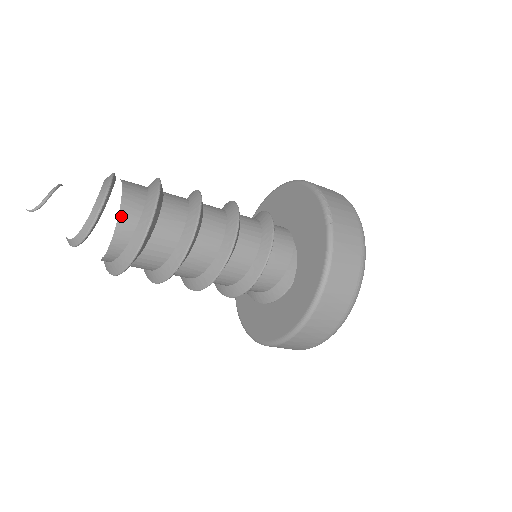
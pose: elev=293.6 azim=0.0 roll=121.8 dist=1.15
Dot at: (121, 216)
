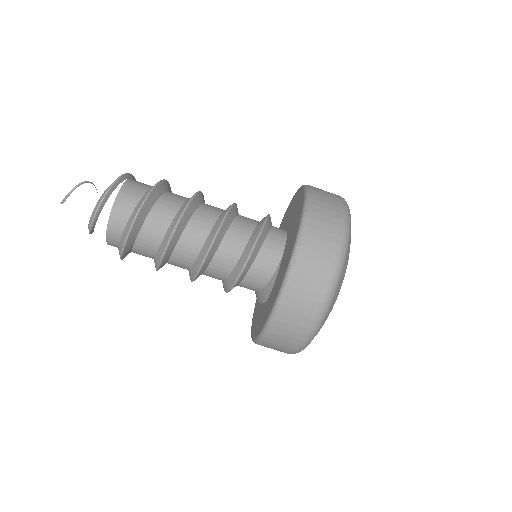
Dot at: (110, 223)
